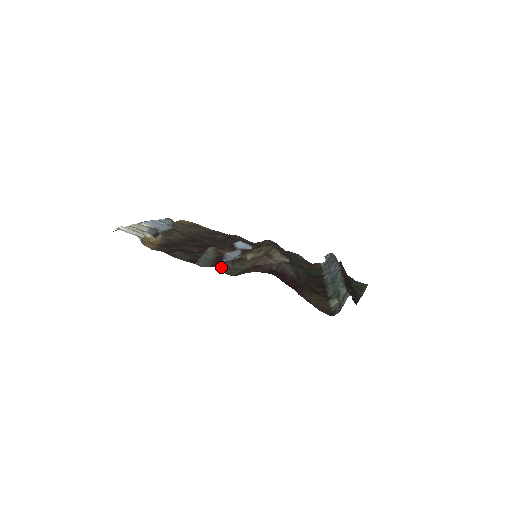
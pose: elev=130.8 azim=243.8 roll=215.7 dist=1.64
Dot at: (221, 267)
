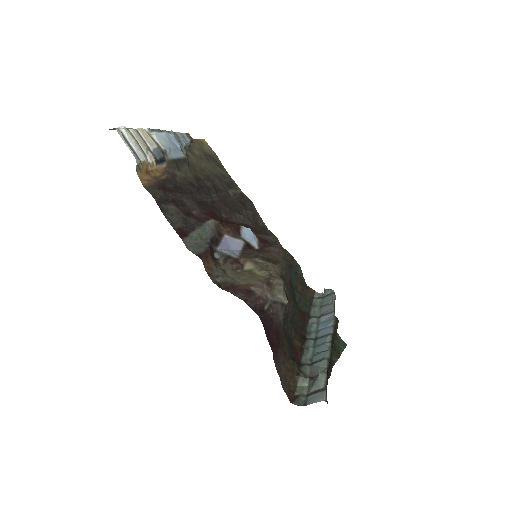
Dot at: (209, 263)
